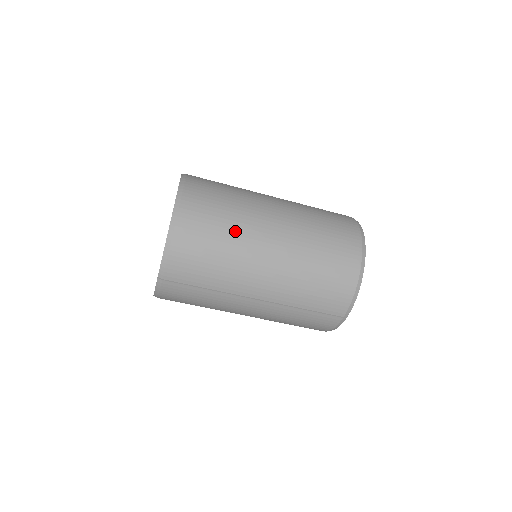
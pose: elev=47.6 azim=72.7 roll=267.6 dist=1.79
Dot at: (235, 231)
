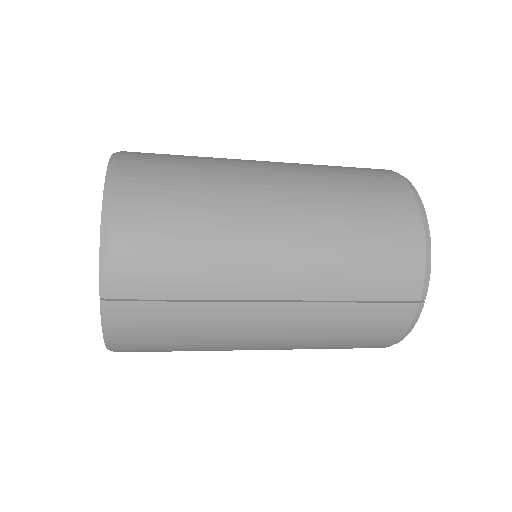
Dot at: (212, 194)
